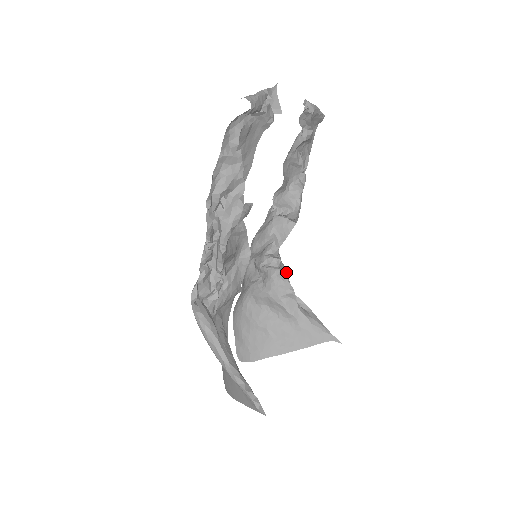
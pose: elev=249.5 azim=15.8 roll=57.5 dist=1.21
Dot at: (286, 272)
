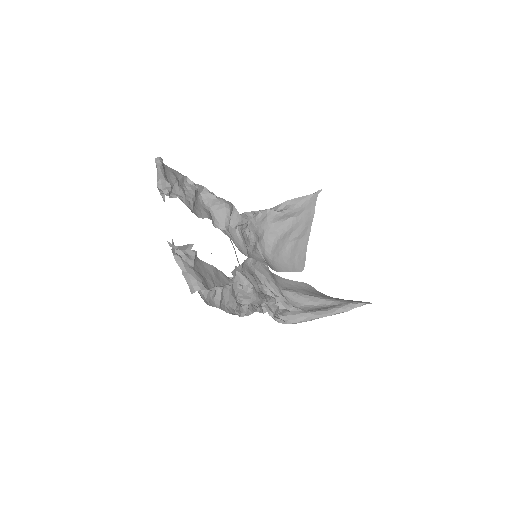
Dot at: (254, 212)
